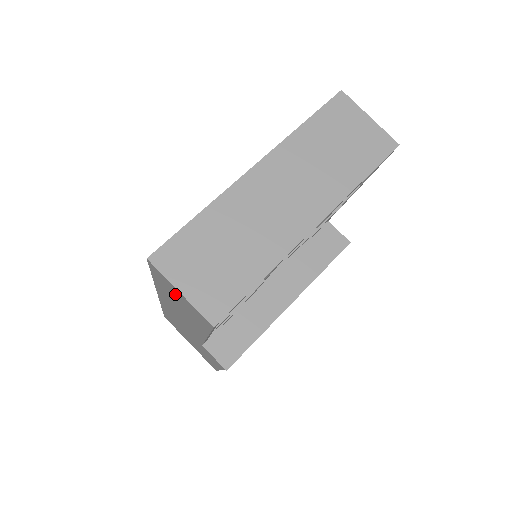
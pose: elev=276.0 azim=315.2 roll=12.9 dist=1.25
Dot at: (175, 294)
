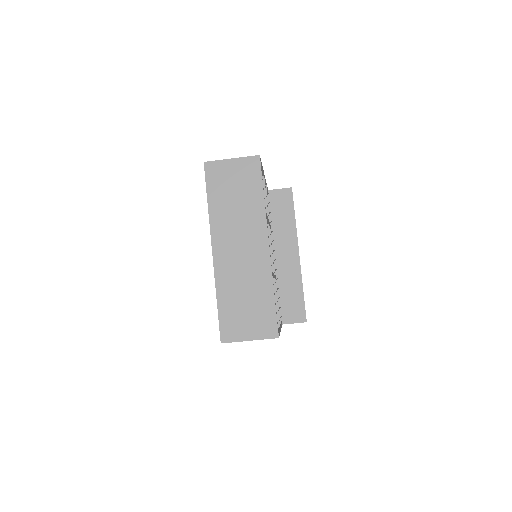
Dot at: occluded
